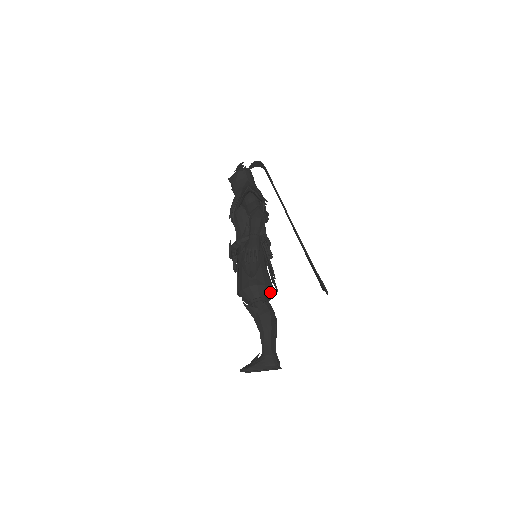
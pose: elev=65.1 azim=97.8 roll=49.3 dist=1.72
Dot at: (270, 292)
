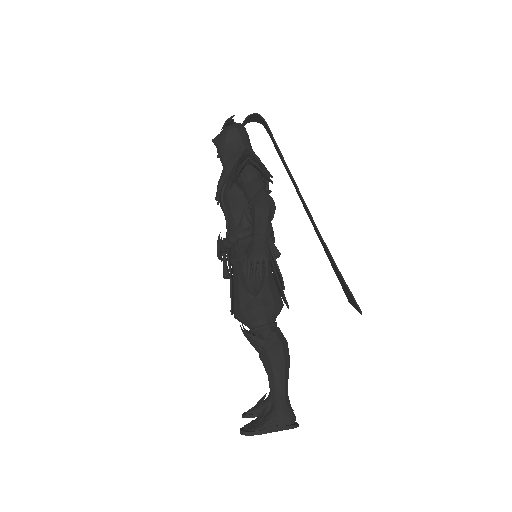
Dot at: occluded
